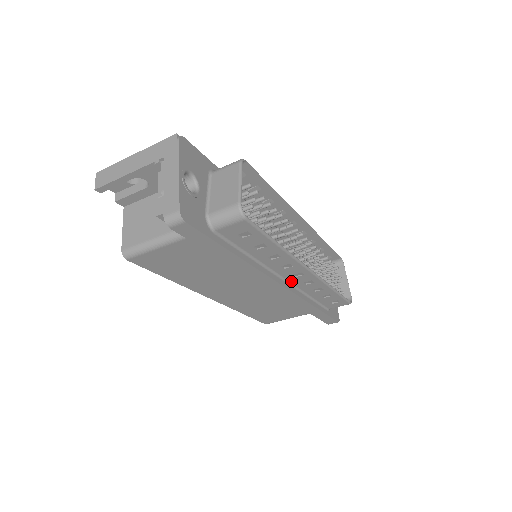
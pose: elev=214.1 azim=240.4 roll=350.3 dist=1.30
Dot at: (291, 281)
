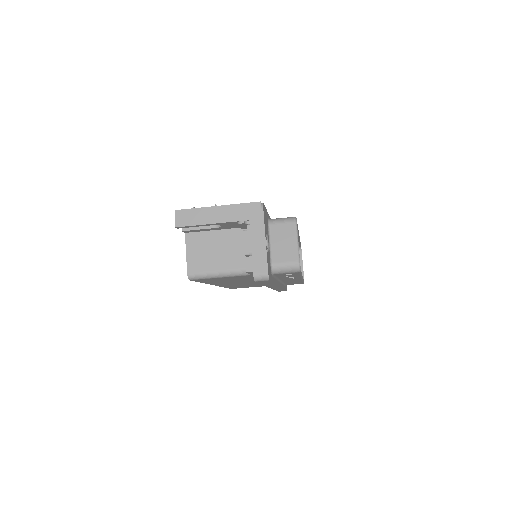
Dot at: (283, 281)
